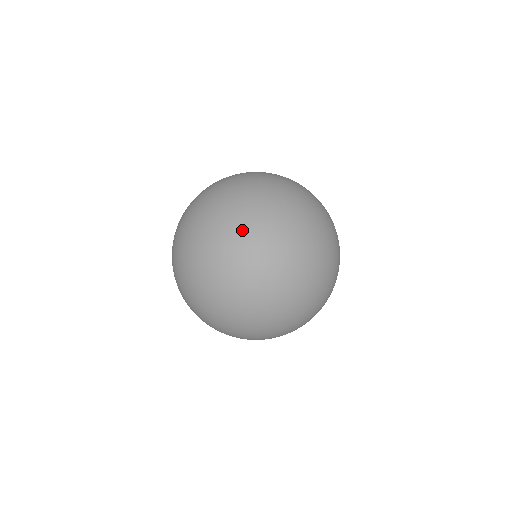
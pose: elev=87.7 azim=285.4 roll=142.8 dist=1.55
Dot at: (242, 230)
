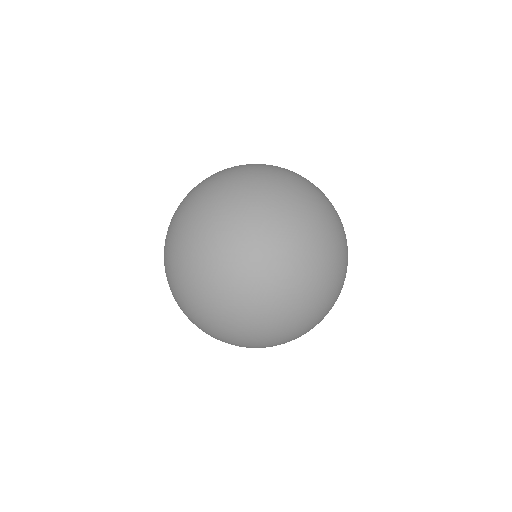
Dot at: occluded
